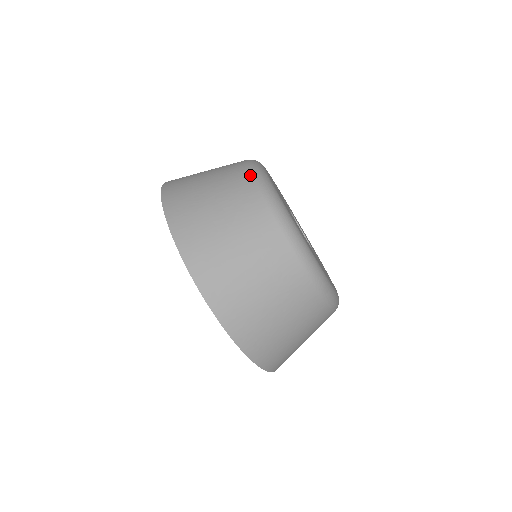
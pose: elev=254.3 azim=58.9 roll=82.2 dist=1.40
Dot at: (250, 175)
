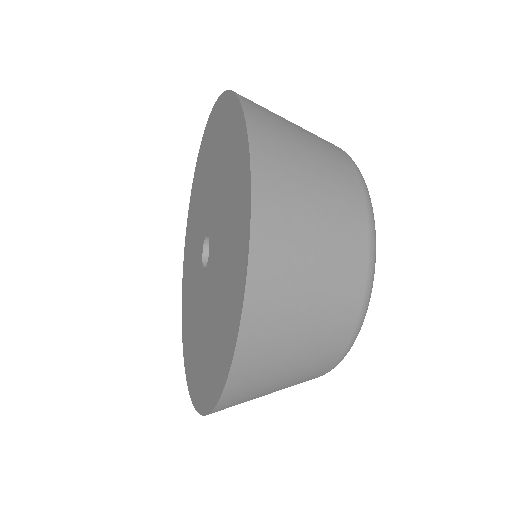
Dot at: (362, 300)
